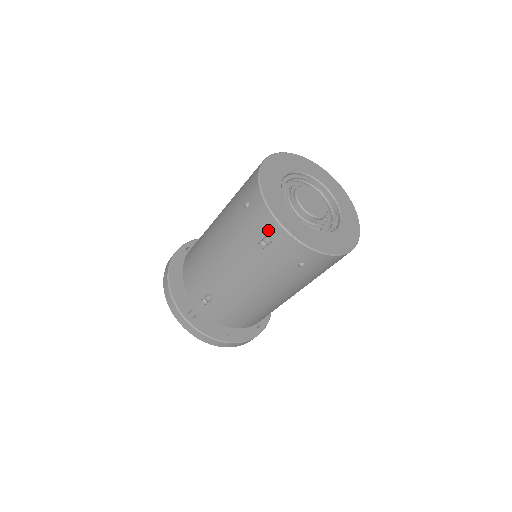
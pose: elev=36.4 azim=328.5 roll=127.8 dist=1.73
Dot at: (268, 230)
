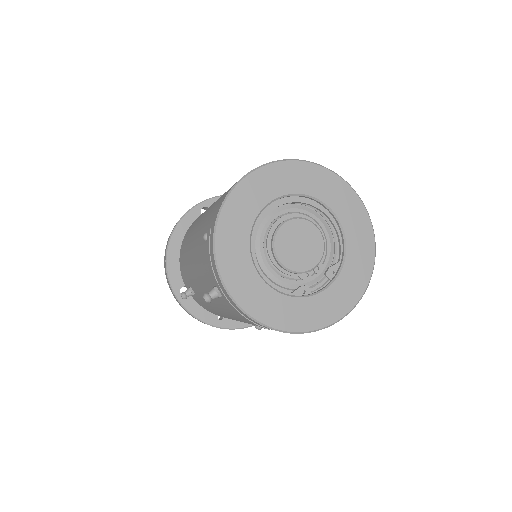
Dot at: (216, 283)
